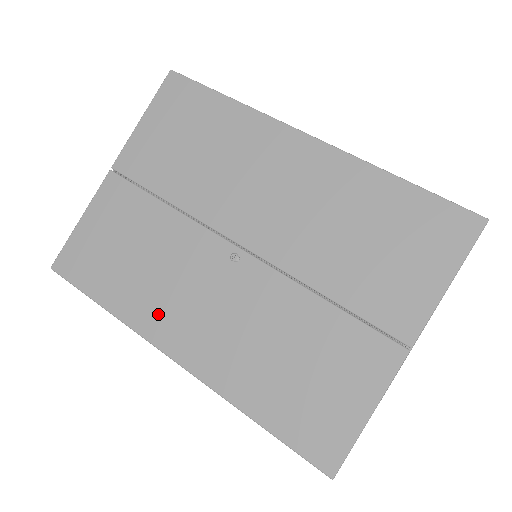
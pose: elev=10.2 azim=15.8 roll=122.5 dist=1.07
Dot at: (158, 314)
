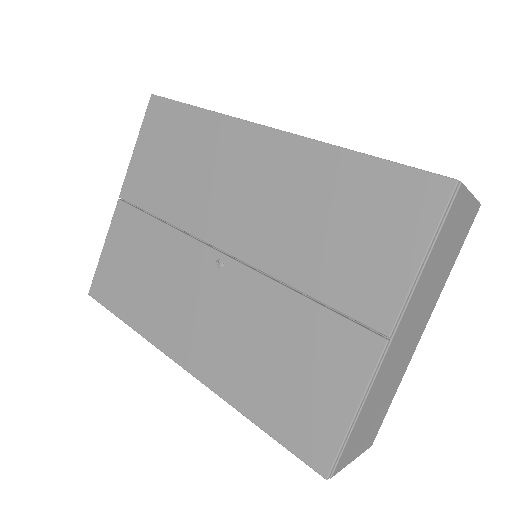
Dot at: (166, 326)
